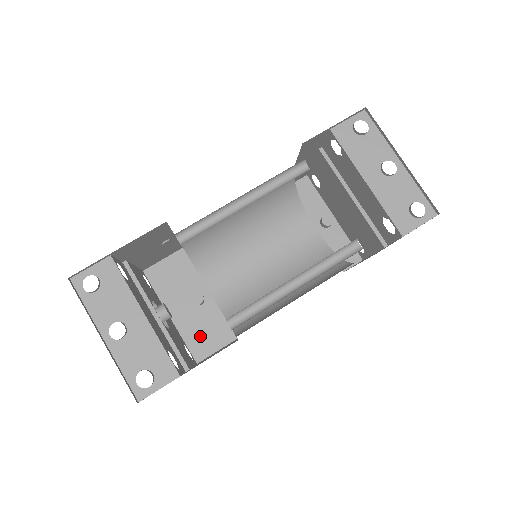
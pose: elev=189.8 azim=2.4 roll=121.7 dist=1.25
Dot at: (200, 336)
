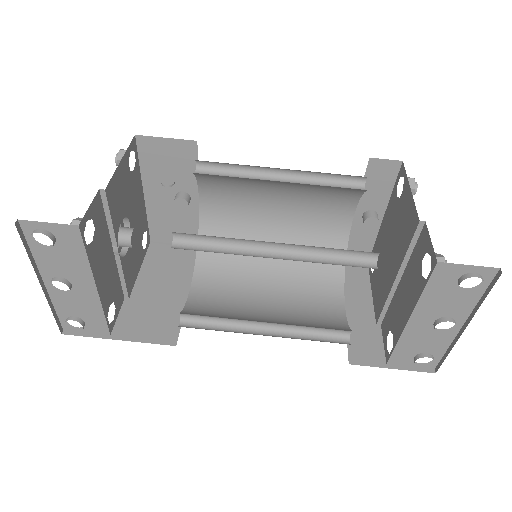
Dot at: (166, 225)
